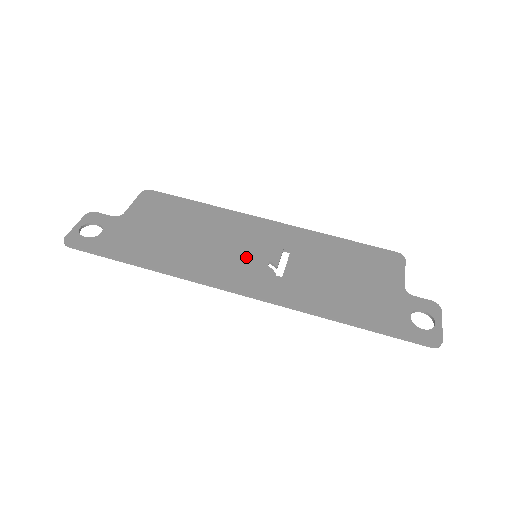
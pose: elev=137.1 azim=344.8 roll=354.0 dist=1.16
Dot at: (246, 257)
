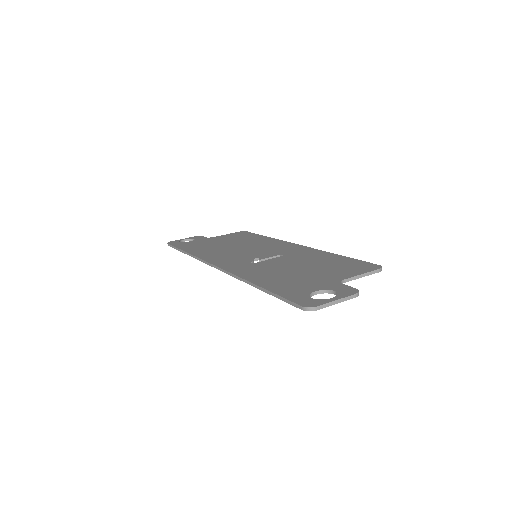
Dot at: (247, 255)
